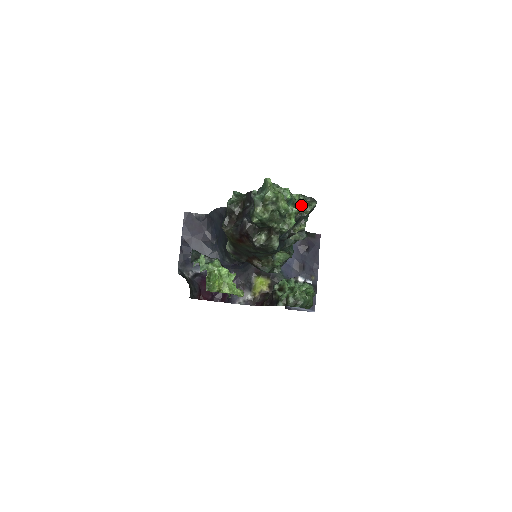
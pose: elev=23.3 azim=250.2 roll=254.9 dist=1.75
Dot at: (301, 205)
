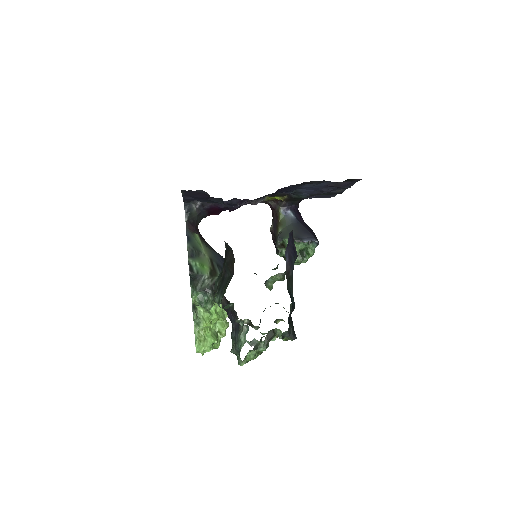
Dot at: occluded
